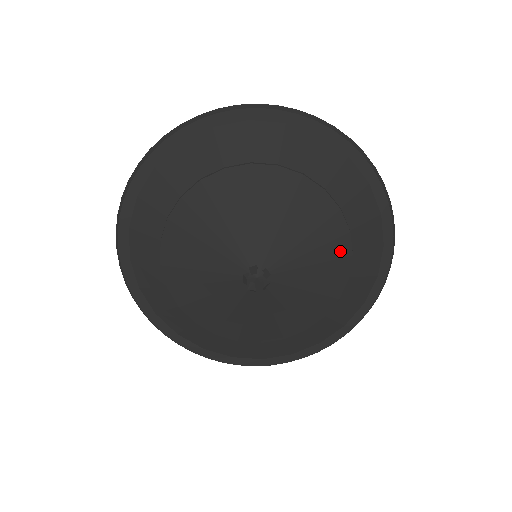
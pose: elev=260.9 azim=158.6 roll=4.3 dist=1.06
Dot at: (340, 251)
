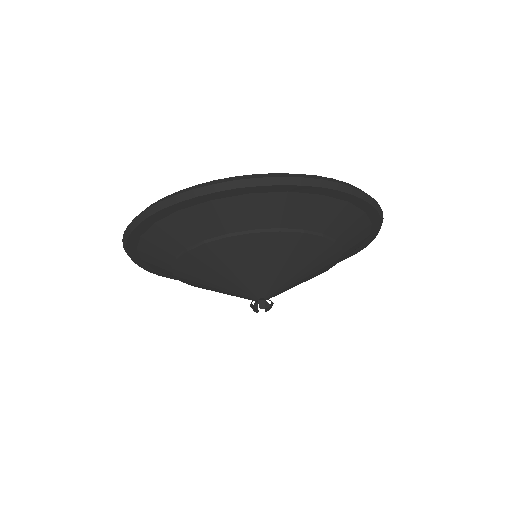
Dot at: (328, 267)
